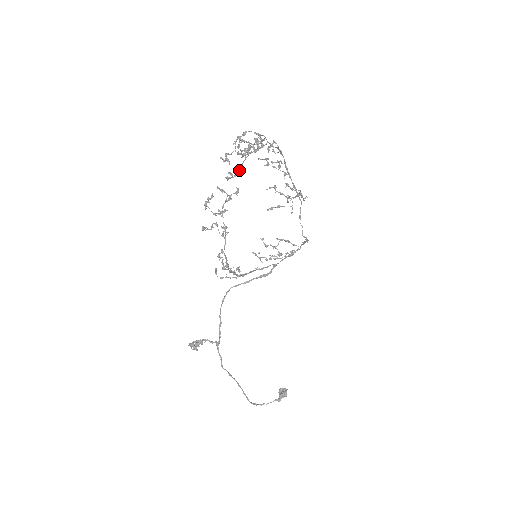
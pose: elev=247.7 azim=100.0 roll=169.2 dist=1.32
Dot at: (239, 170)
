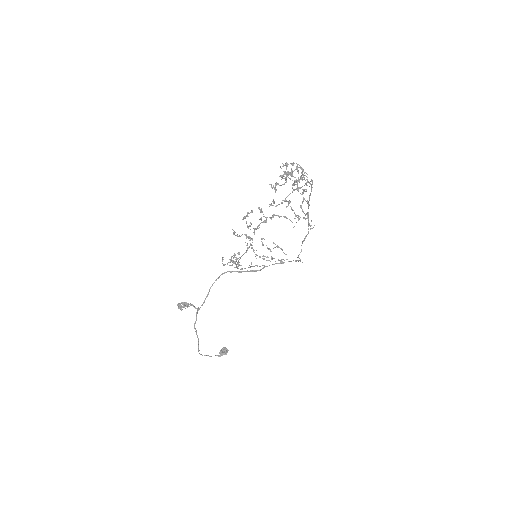
Dot at: (282, 203)
